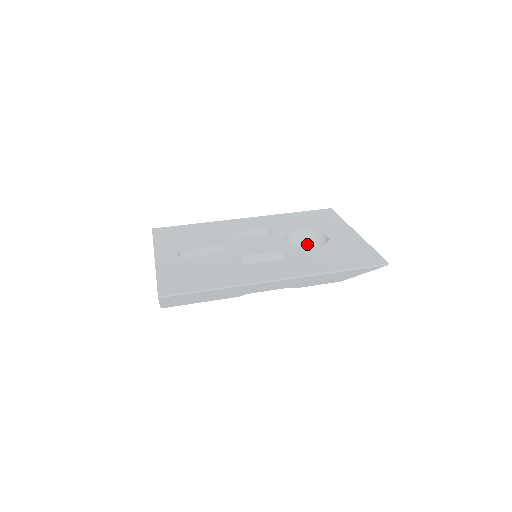
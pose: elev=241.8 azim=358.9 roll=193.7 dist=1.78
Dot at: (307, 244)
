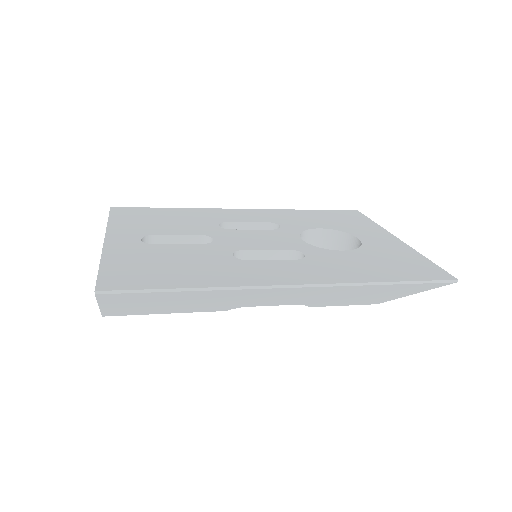
Dot at: occluded
